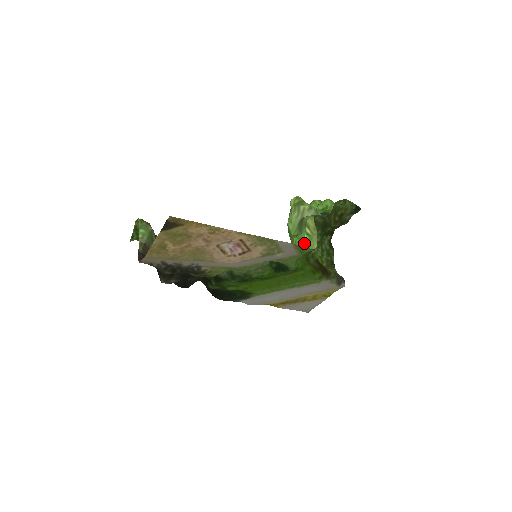
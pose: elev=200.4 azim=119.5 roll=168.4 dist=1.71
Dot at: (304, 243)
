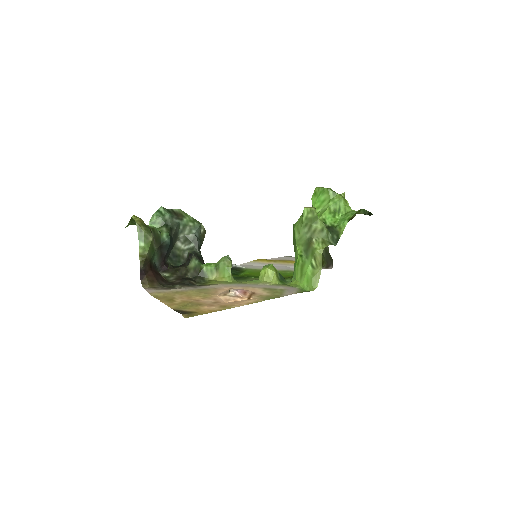
Dot at: (307, 273)
